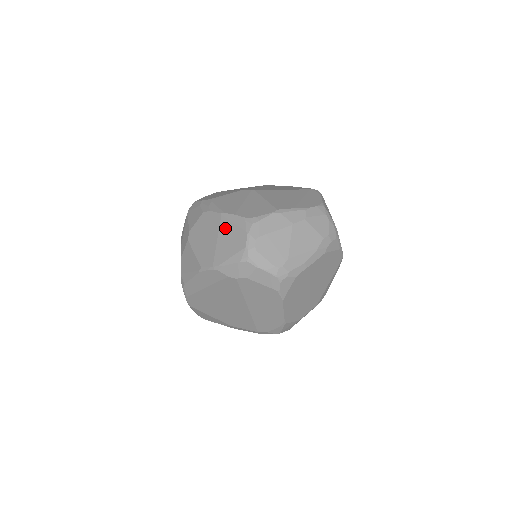
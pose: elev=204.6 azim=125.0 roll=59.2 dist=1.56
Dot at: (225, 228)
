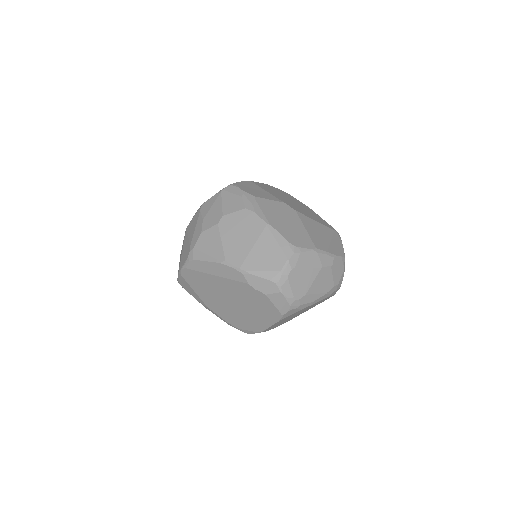
Dot at: (266, 240)
